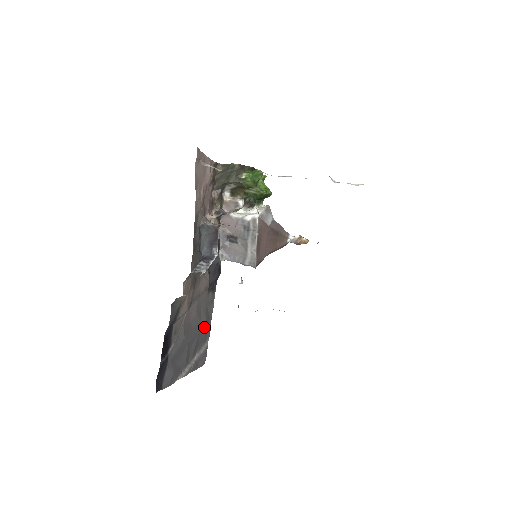
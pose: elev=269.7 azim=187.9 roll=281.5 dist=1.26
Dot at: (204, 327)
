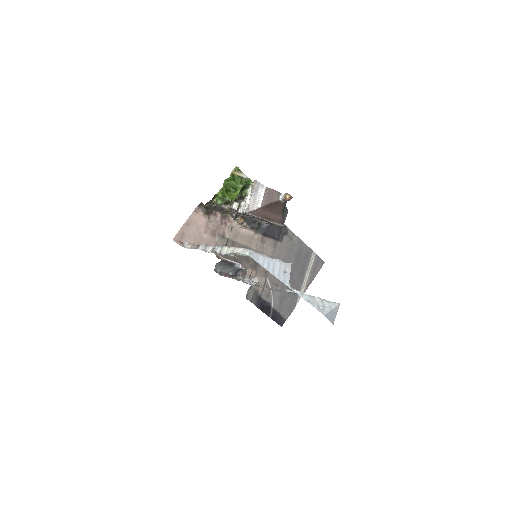
Dot at: (298, 257)
